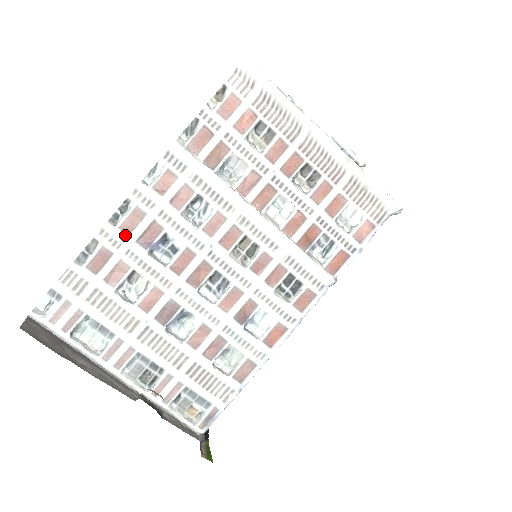
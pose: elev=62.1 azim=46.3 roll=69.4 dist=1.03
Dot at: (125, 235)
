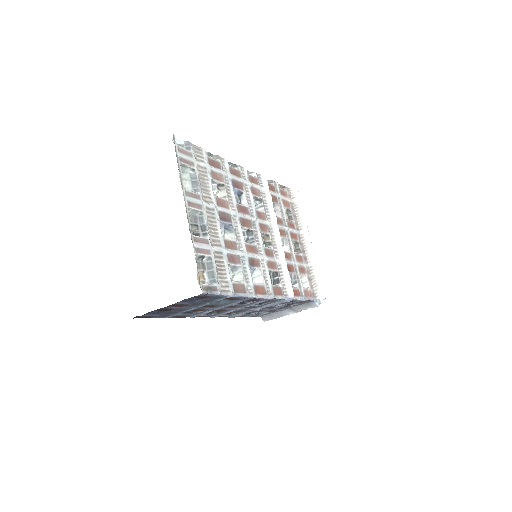
Dot at: (229, 172)
